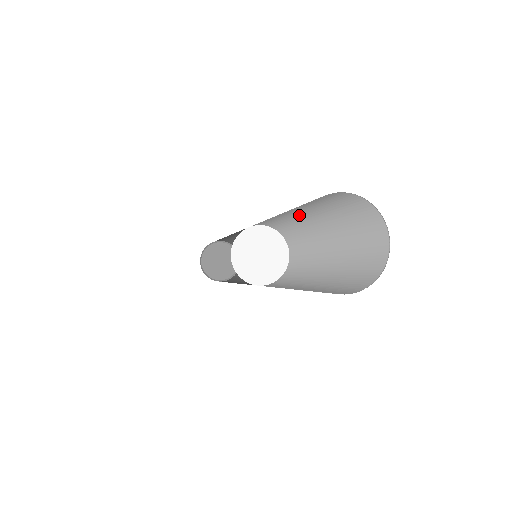
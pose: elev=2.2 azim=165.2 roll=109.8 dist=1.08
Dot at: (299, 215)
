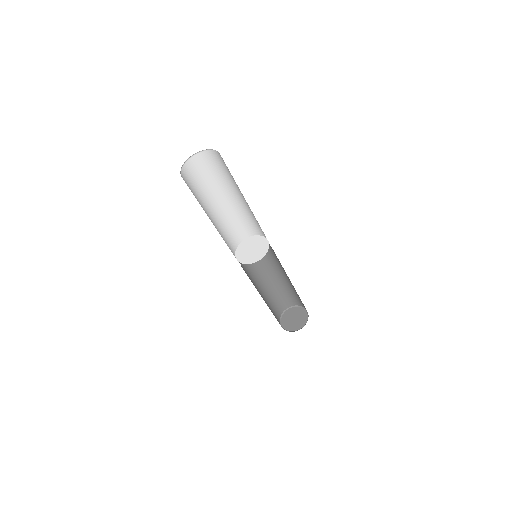
Dot at: (241, 199)
